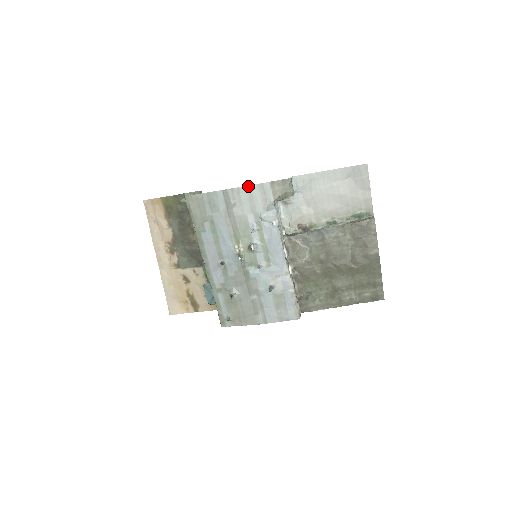
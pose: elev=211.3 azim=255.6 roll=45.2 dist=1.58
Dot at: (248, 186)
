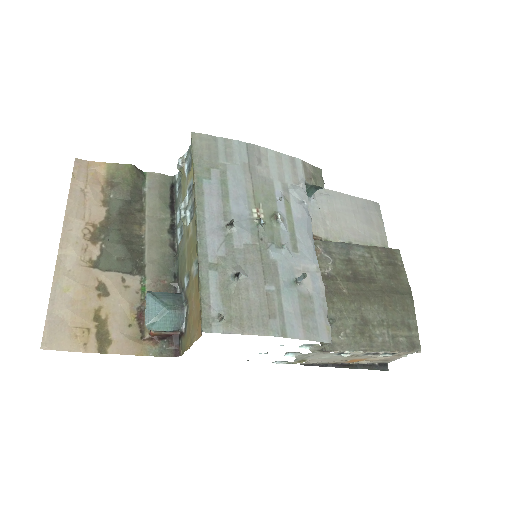
Dot at: (278, 152)
